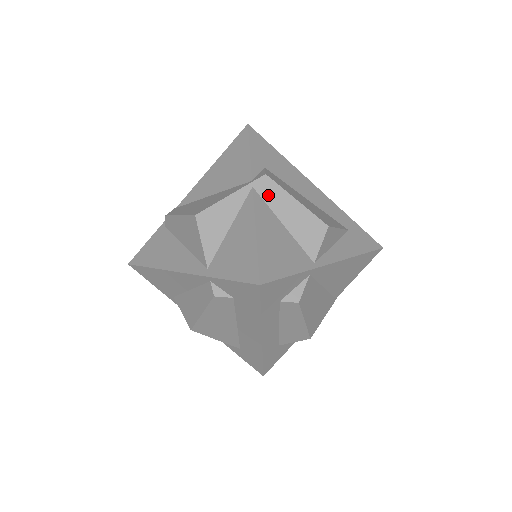
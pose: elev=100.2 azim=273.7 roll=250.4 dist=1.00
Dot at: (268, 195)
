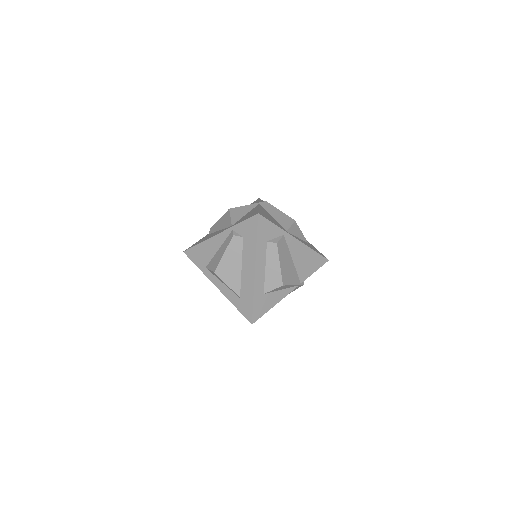
Dot at: (266, 207)
